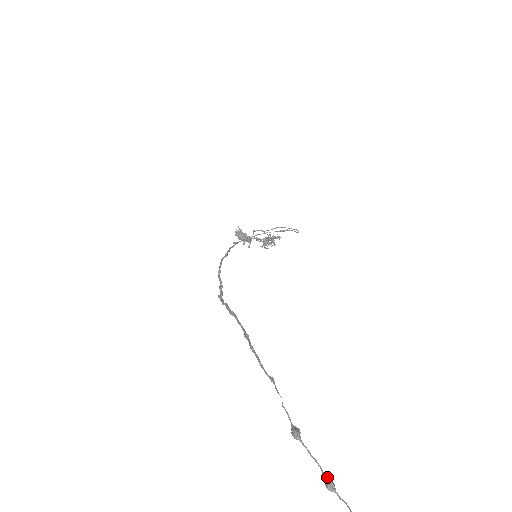
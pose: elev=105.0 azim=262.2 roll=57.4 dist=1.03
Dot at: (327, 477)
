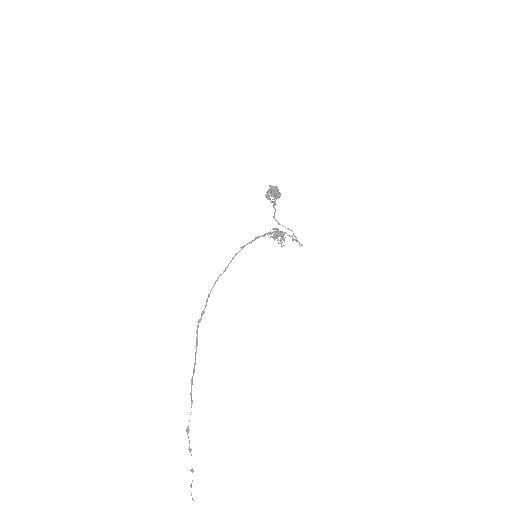
Dot at: (190, 448)
